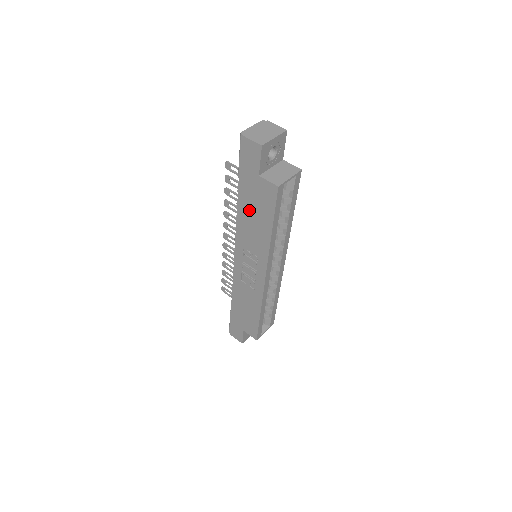
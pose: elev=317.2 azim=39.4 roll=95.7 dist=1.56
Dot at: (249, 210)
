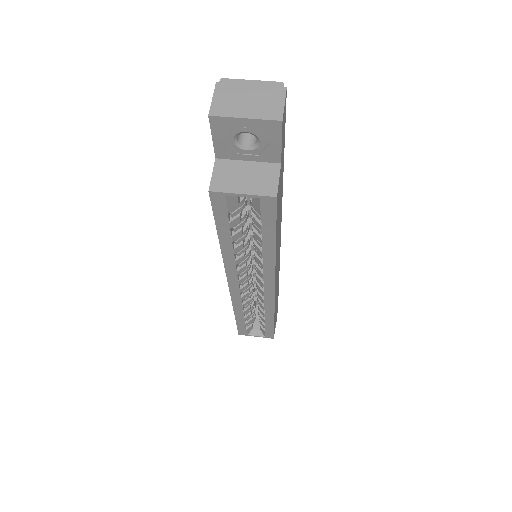
Dot at: occluded
